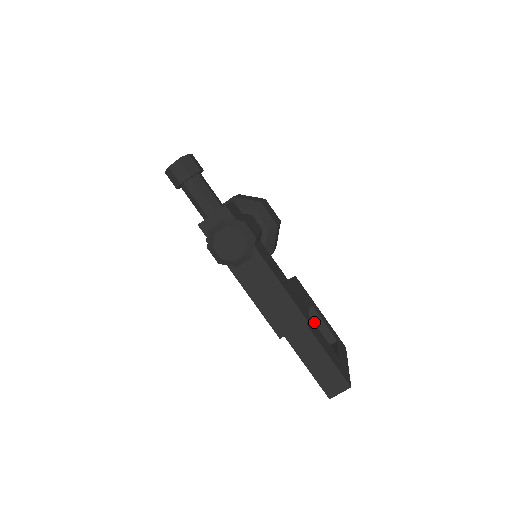
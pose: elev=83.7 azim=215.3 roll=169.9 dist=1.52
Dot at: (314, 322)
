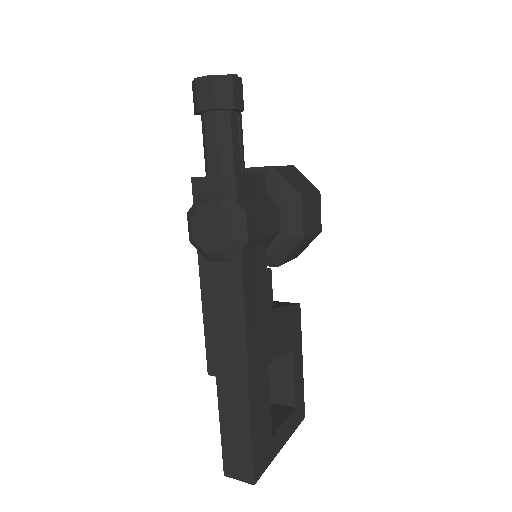
Dot at: (283, 369)
